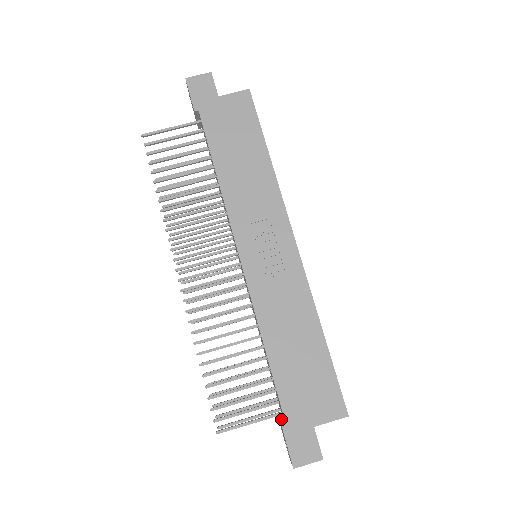
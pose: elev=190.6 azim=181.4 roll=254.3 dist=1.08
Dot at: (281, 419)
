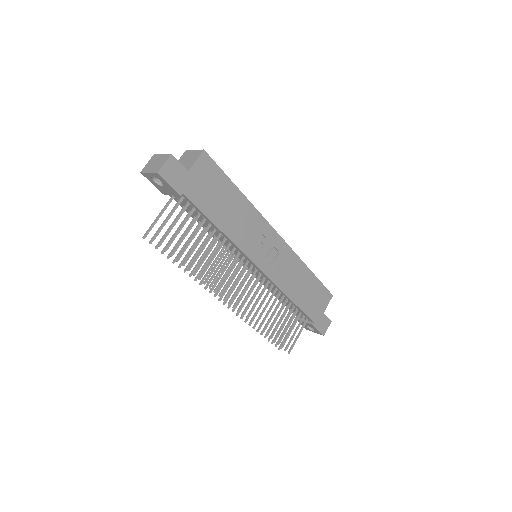
Dot at: (303, 320)
